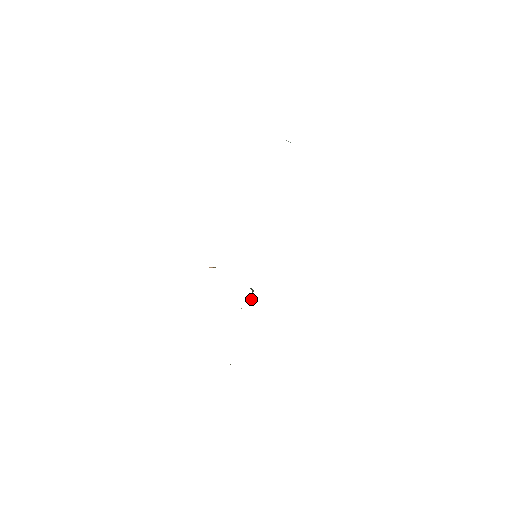
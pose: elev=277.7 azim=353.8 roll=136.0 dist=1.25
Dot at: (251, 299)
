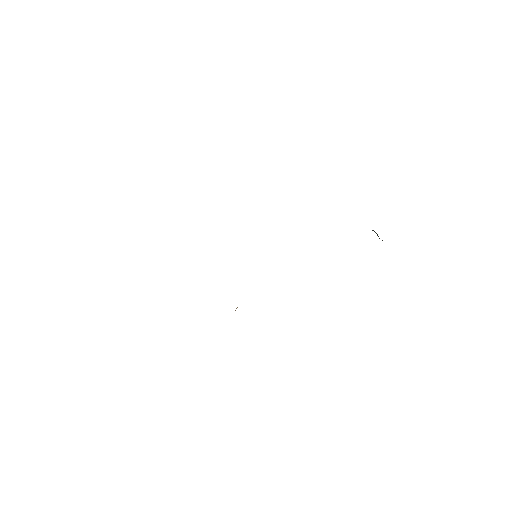
Dot at: occluded
